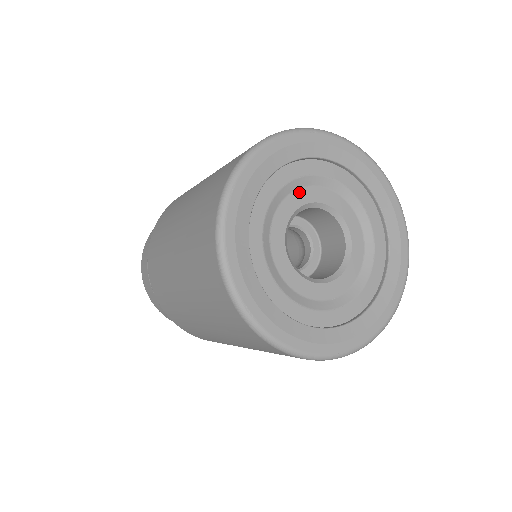
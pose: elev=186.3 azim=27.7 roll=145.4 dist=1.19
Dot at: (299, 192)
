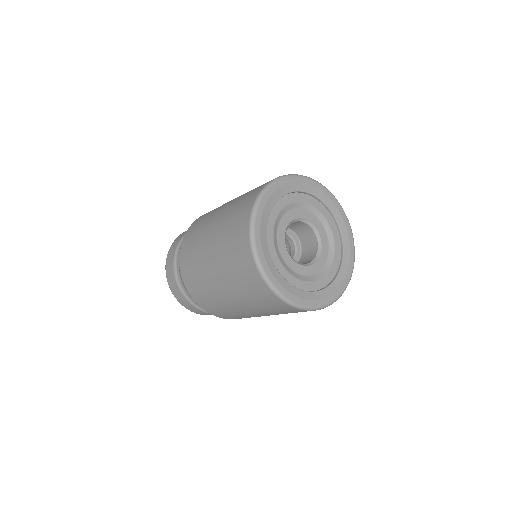
Dot at: (314, 216)
